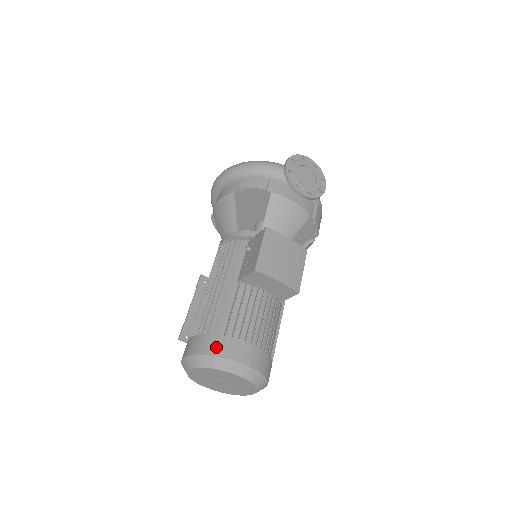
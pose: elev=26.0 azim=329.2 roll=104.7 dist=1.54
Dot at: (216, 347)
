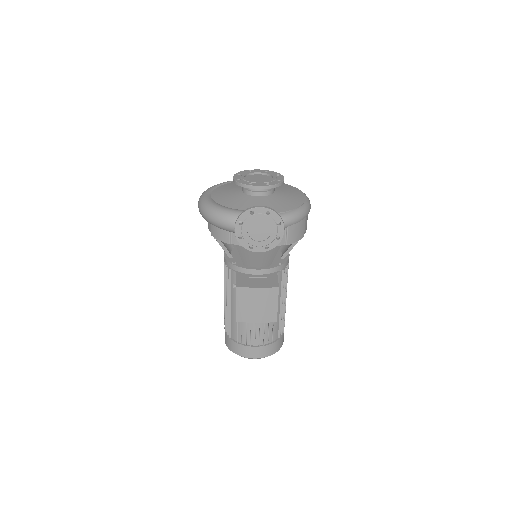
Dot at: (234, 349)
